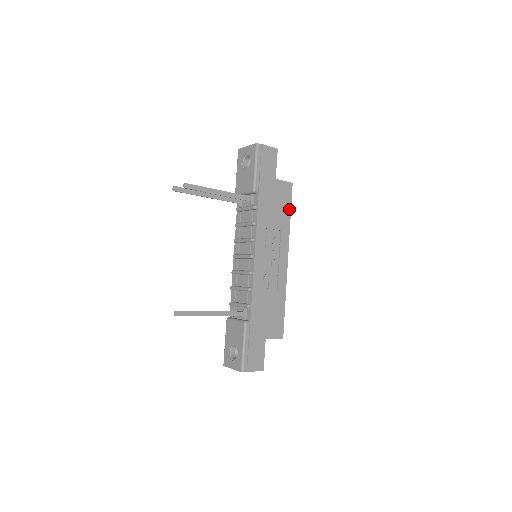
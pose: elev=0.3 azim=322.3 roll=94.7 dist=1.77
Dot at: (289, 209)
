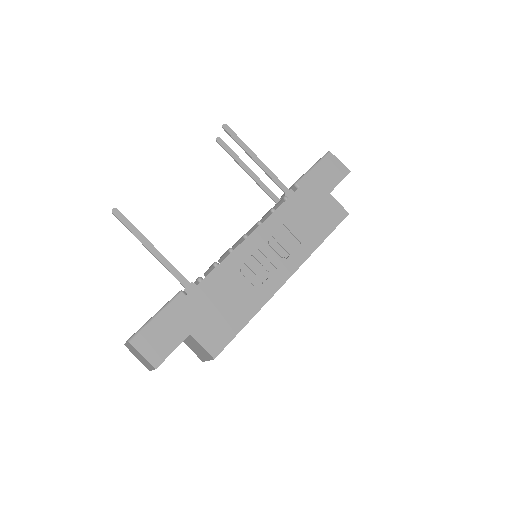
Dot at: (327, 232)
